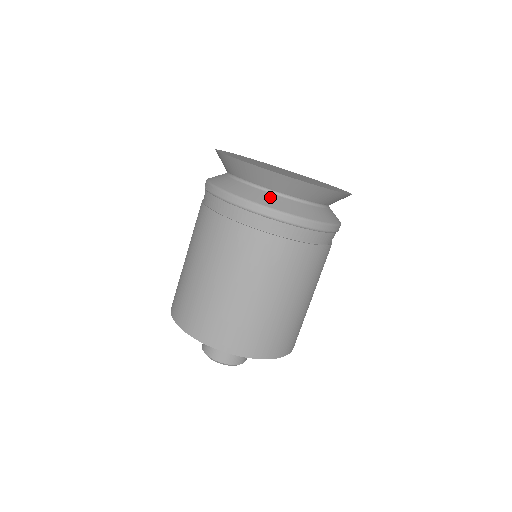
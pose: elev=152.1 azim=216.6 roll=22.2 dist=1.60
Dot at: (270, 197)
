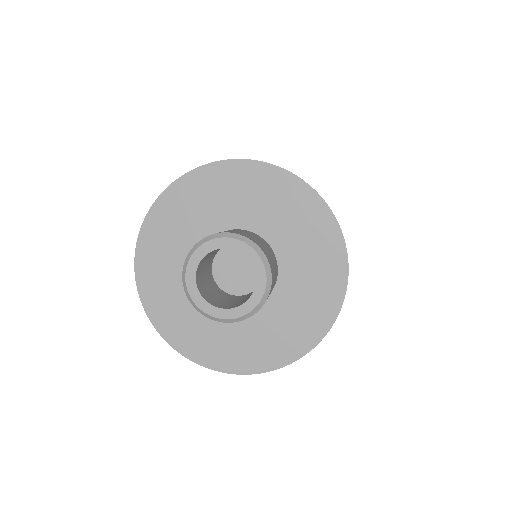
Dot at: occluded
